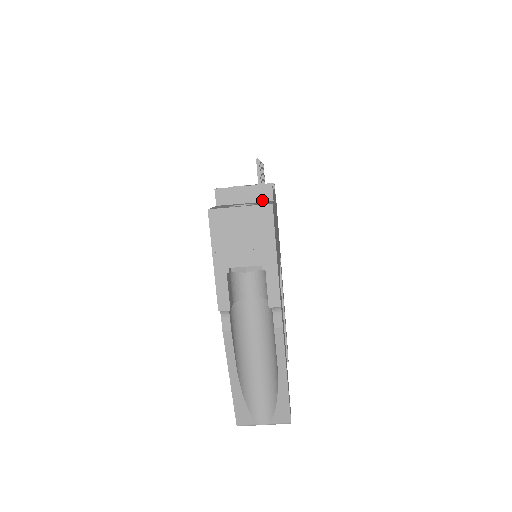
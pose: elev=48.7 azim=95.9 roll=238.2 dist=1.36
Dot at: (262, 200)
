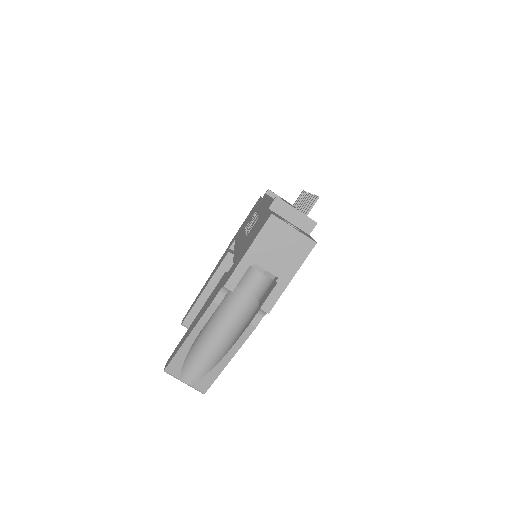
Dot at: (302, 229)
